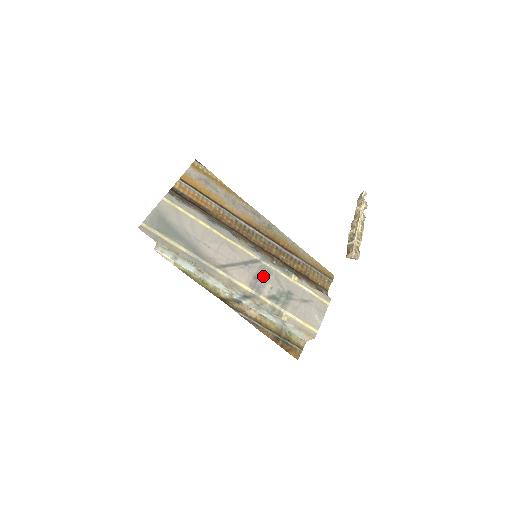
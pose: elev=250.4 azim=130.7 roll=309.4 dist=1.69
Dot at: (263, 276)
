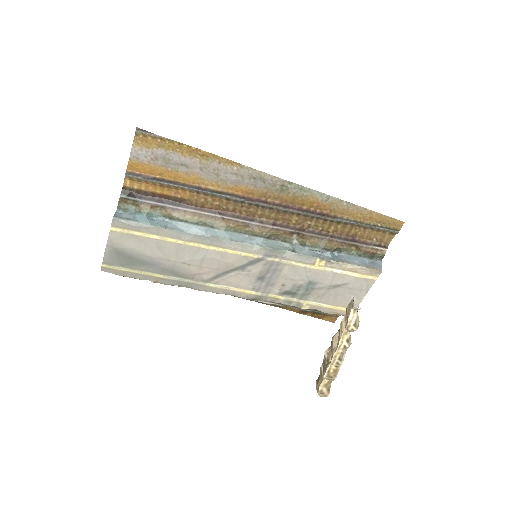
Dot at: (270, 274)
